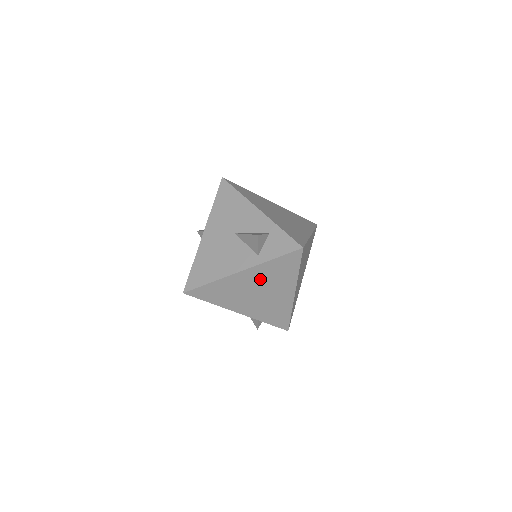
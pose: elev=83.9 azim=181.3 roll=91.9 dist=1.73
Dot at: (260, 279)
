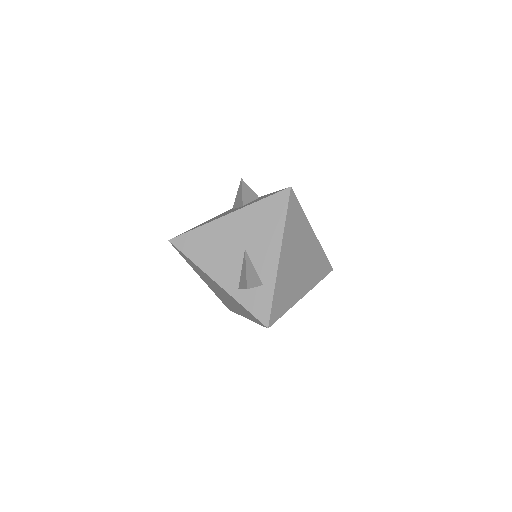
Dot at: (227, 296)
